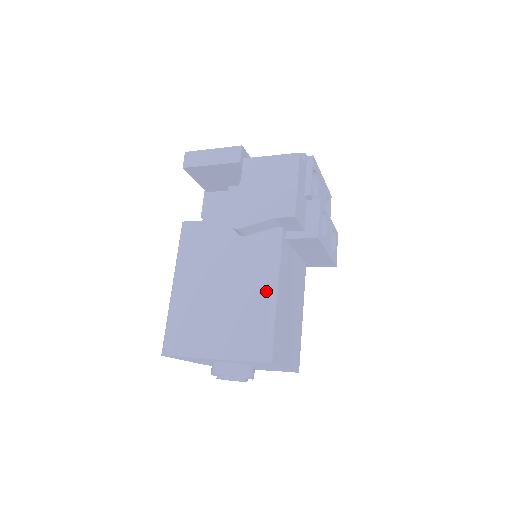
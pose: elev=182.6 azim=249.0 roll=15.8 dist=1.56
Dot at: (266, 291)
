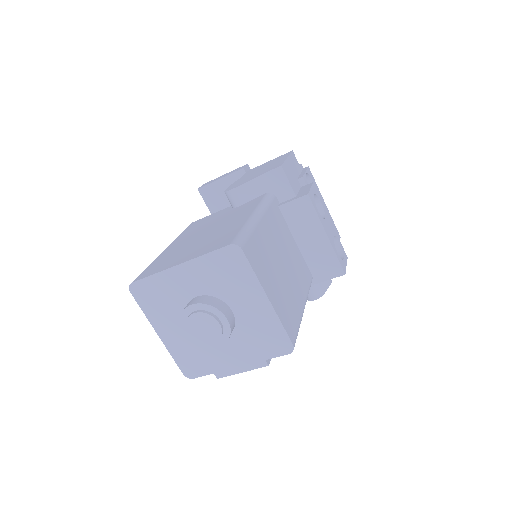
Dot at: (249, 215)
